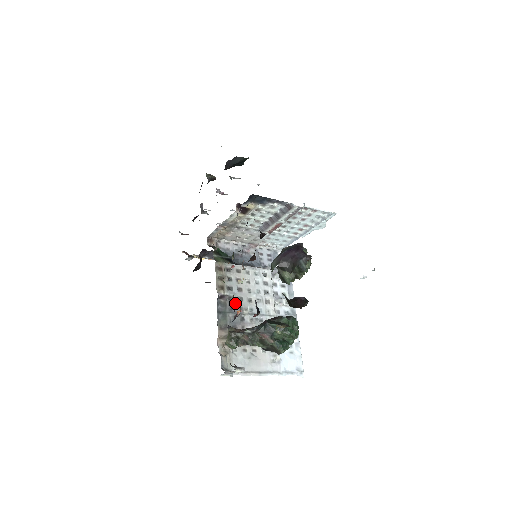
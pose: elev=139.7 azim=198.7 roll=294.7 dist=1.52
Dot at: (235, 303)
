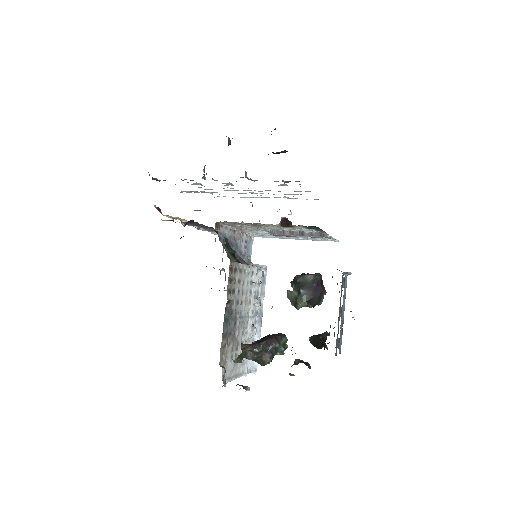
Dot at: (234, 307)
